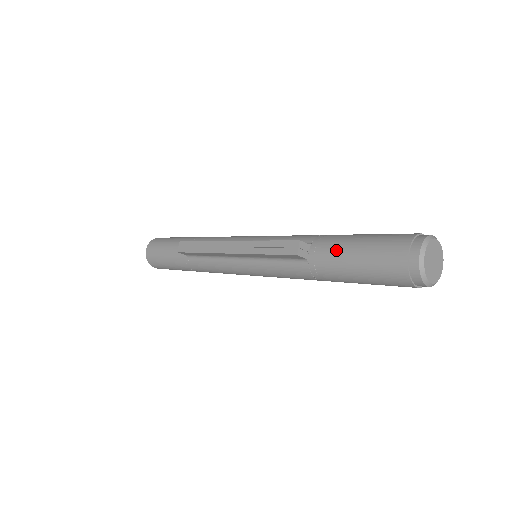
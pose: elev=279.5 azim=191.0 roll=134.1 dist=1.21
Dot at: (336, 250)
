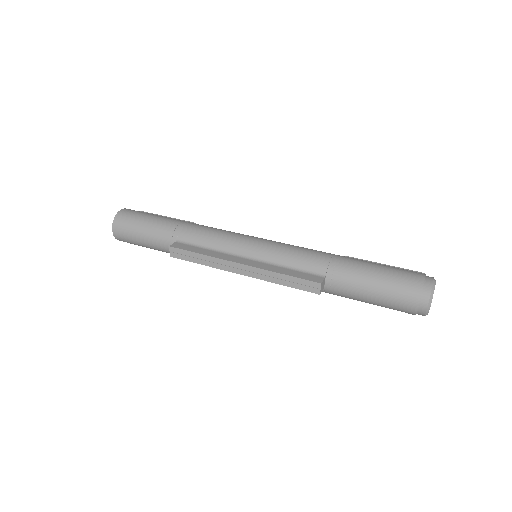
Dot at: (353, 288)
